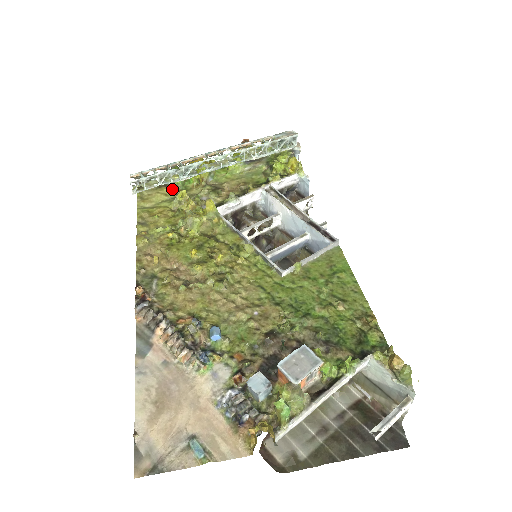
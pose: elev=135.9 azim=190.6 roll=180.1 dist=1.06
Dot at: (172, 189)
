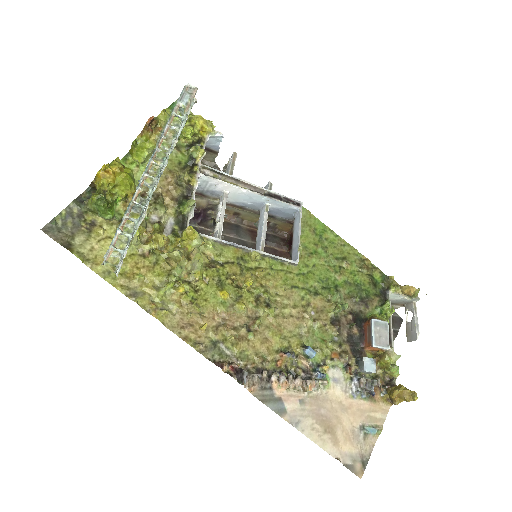
Dot at: (107, 225)
